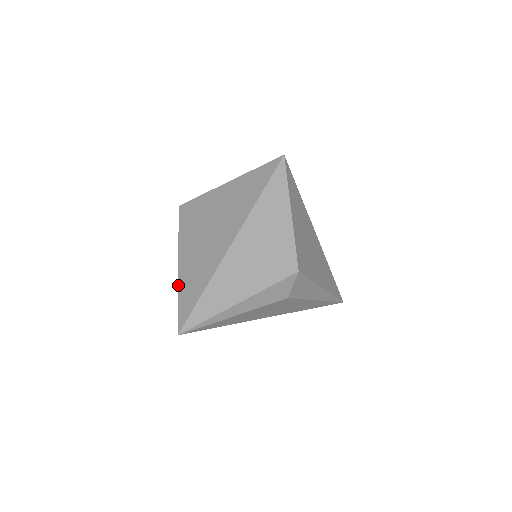
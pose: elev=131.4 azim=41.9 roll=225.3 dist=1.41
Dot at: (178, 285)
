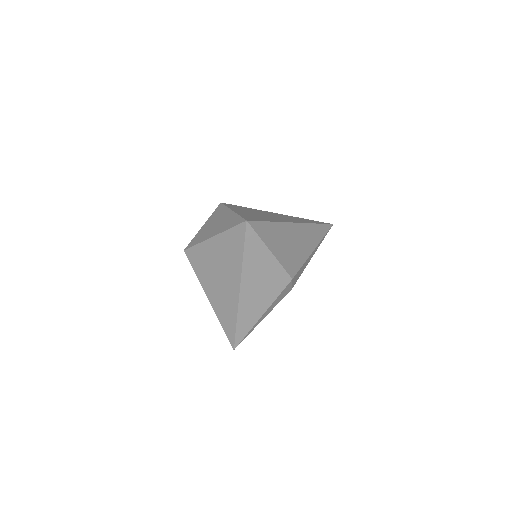
Dot at: occluded
